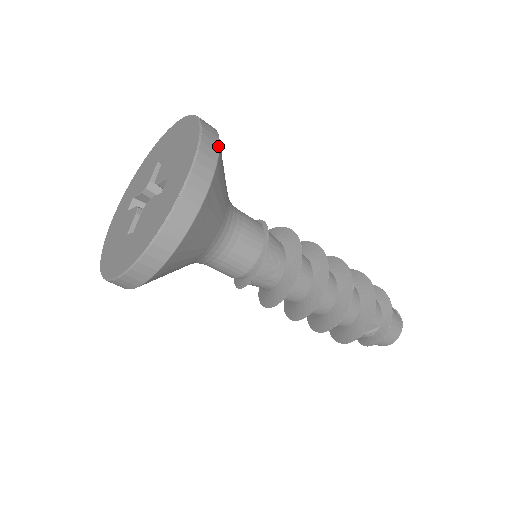
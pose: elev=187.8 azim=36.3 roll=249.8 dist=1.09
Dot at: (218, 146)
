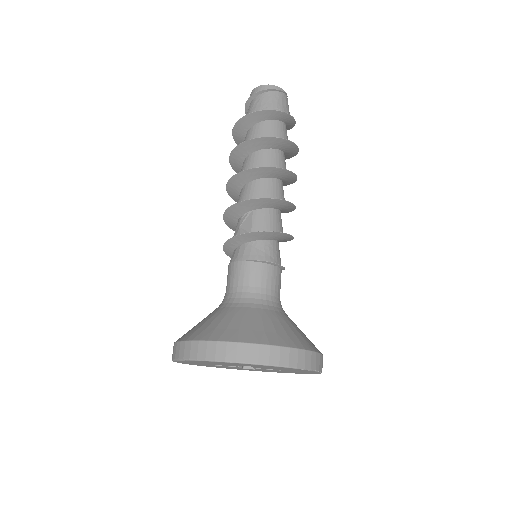
Dot at: (317, 354)
